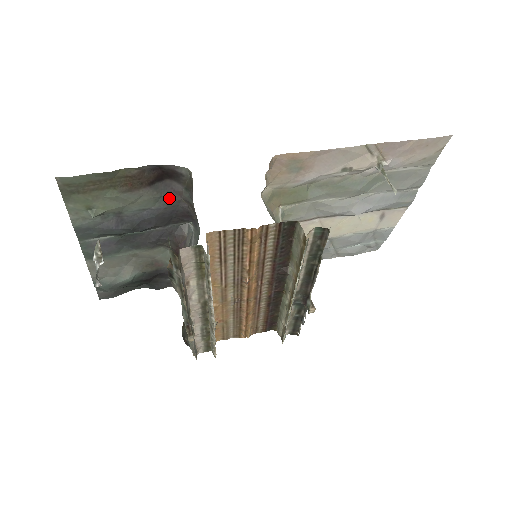
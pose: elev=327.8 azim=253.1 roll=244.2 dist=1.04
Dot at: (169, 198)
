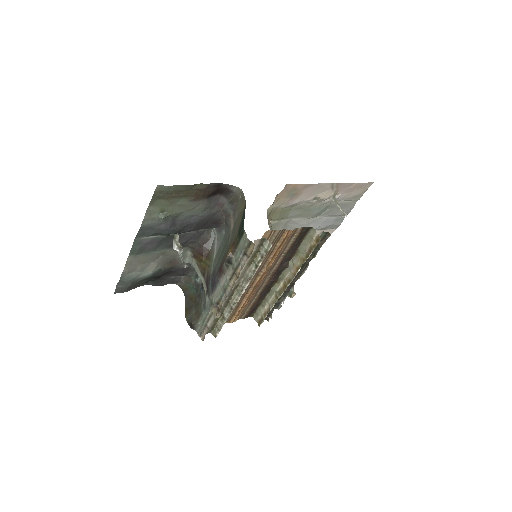
Dot at: (213, 208)
